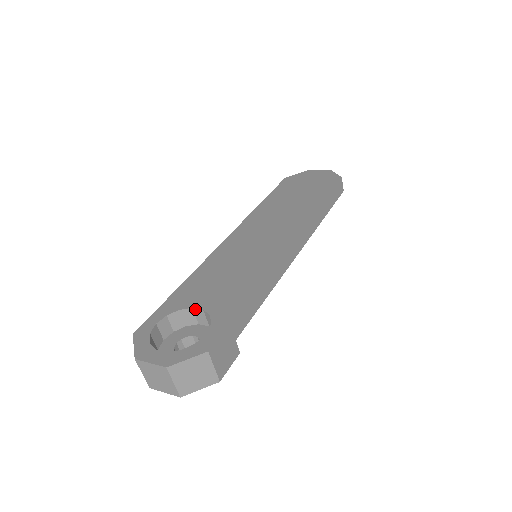
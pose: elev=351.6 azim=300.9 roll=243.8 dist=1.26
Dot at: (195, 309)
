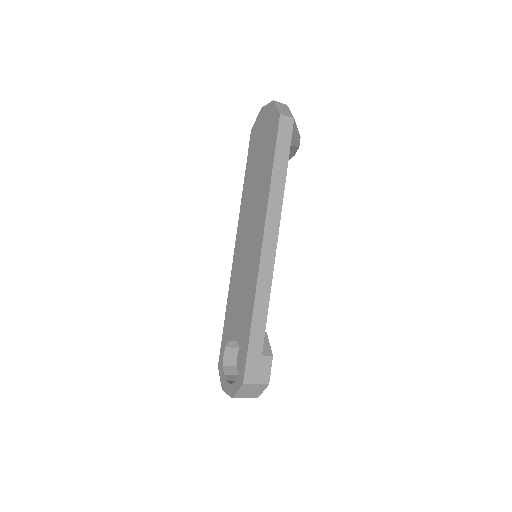
Dot at: (234, 339)
